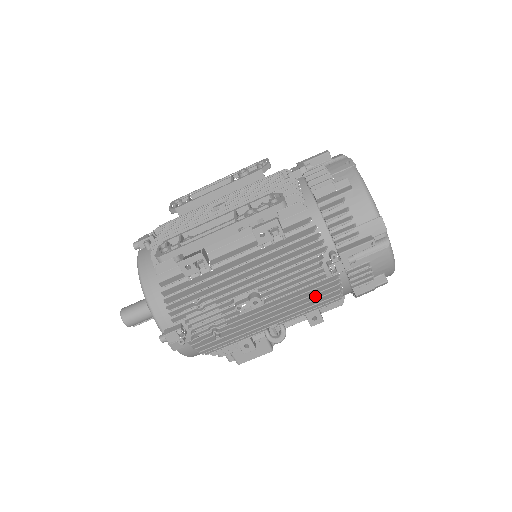
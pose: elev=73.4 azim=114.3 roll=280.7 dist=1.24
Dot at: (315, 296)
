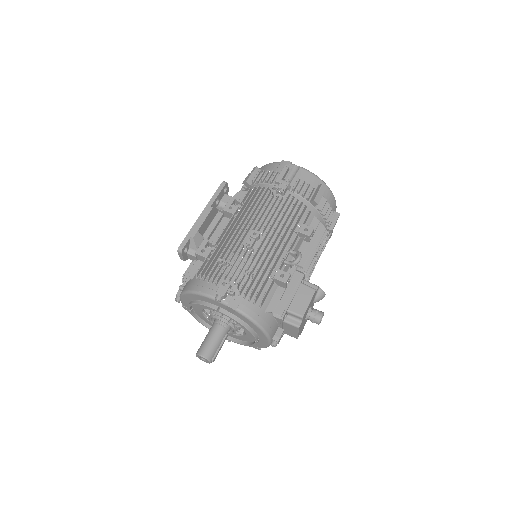
Dot at: (289, 213)
